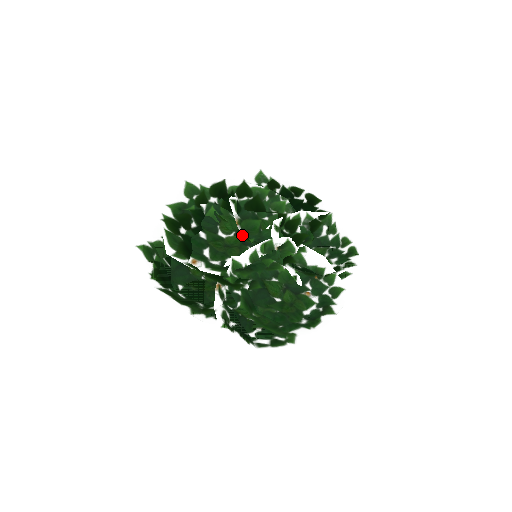
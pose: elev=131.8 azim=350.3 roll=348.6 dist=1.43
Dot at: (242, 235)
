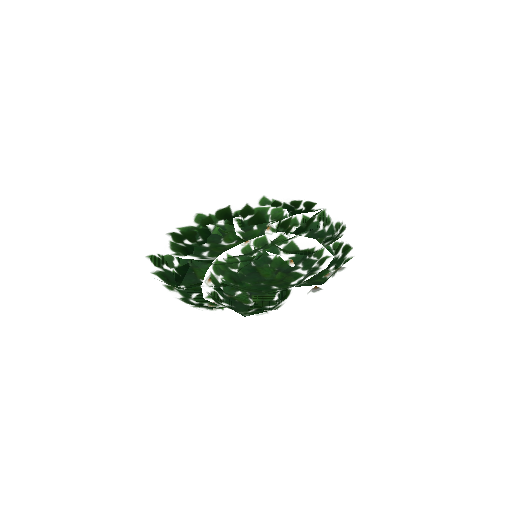
Dot at: (241, 240)
